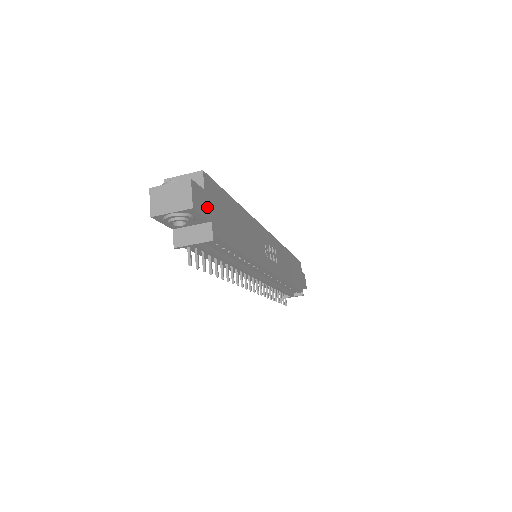
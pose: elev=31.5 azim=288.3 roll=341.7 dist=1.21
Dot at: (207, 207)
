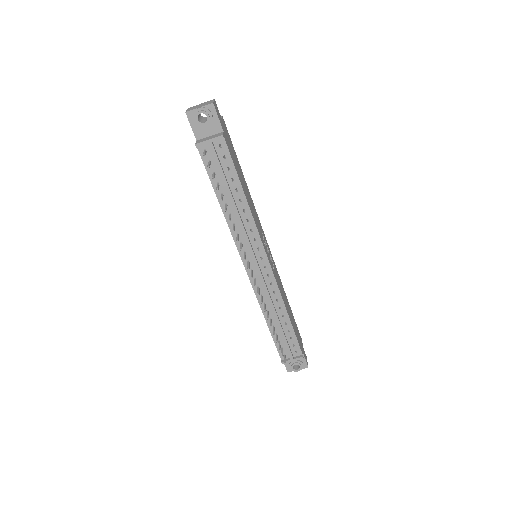
Dot at: (222, 124)
